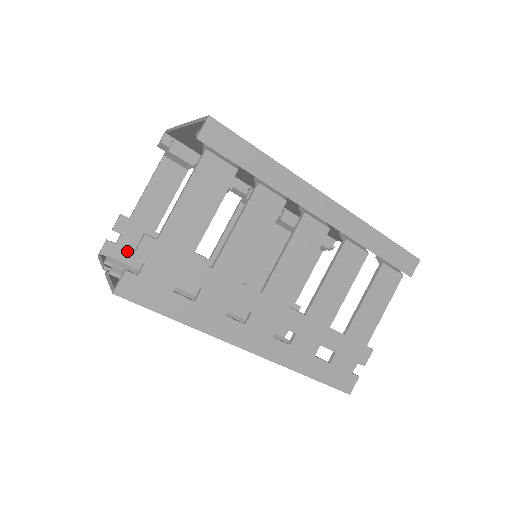
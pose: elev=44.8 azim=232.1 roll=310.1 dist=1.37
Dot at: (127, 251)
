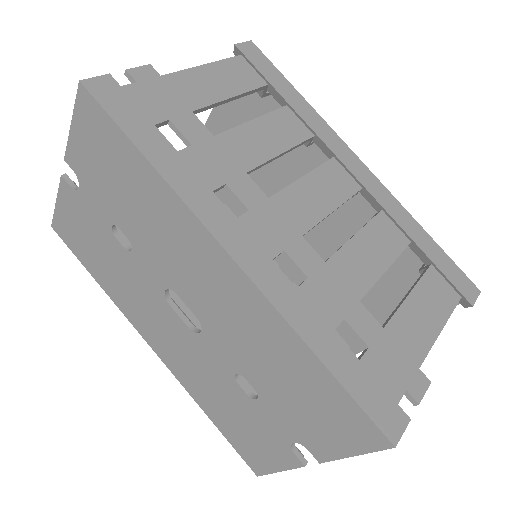
Dot at: occluded
